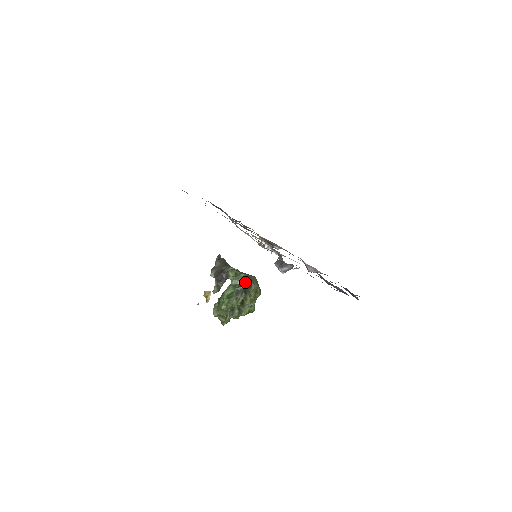
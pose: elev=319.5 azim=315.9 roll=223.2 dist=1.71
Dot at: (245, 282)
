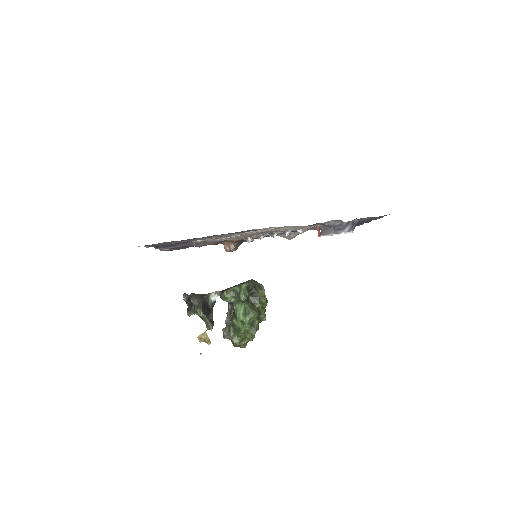
Dot at: (250, 290)
